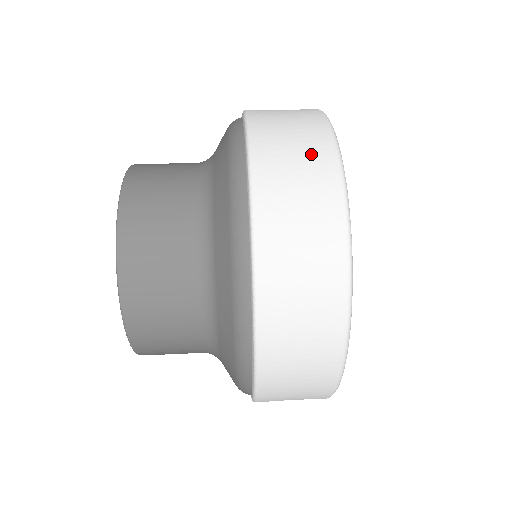
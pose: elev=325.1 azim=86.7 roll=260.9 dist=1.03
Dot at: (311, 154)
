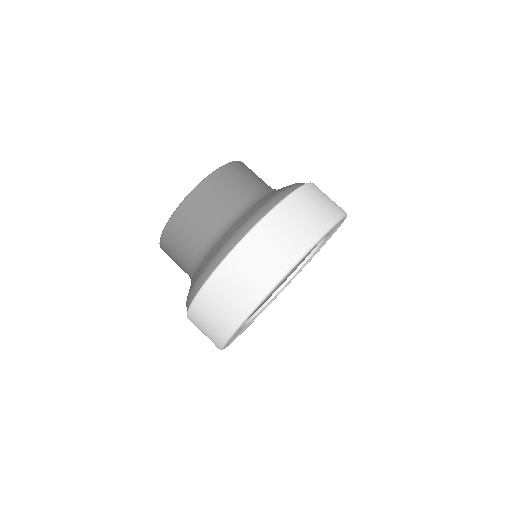
Dot at: (228, 312)
